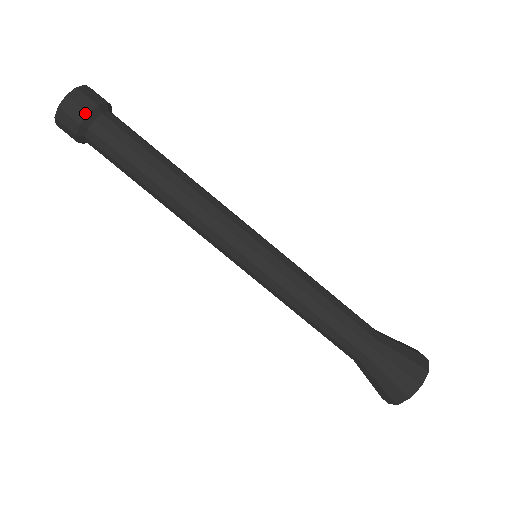
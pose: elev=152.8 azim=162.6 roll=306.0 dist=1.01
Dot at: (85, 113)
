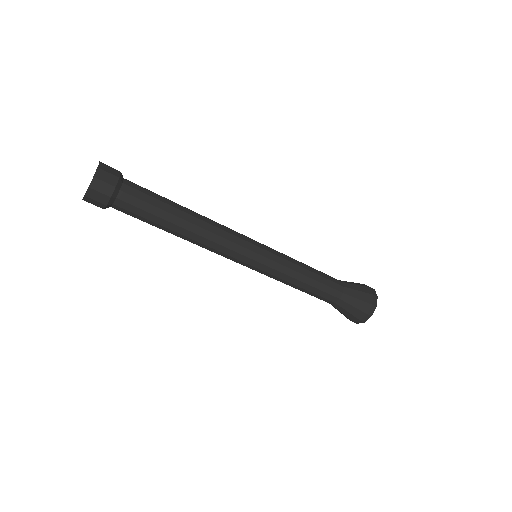
Dot at: (113, 187)
